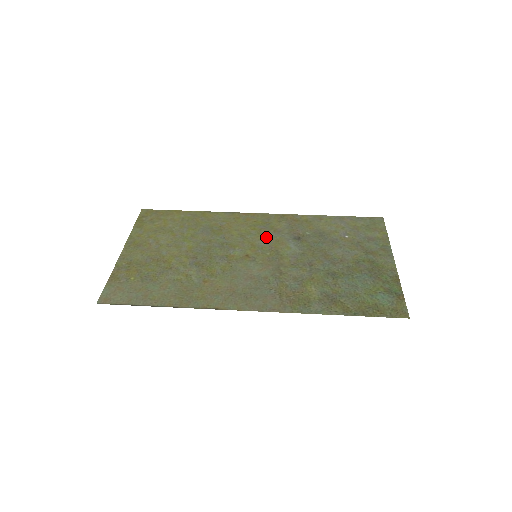
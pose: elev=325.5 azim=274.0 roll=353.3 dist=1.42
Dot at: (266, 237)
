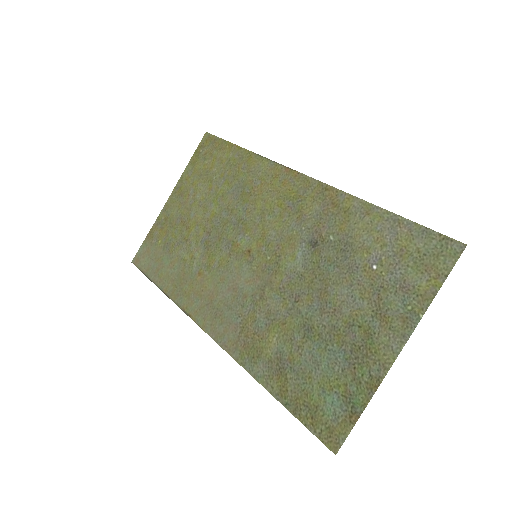
Dot at: (283, 226)
